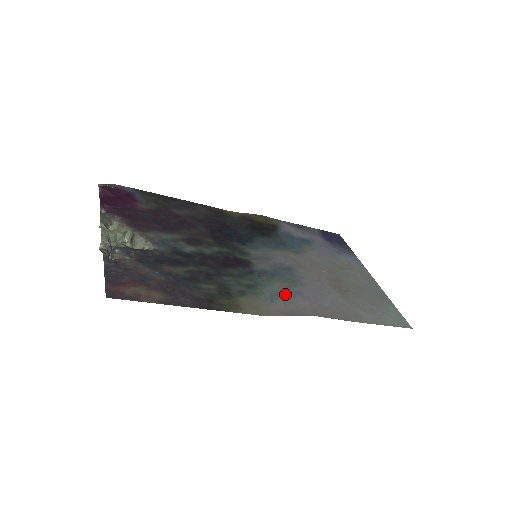
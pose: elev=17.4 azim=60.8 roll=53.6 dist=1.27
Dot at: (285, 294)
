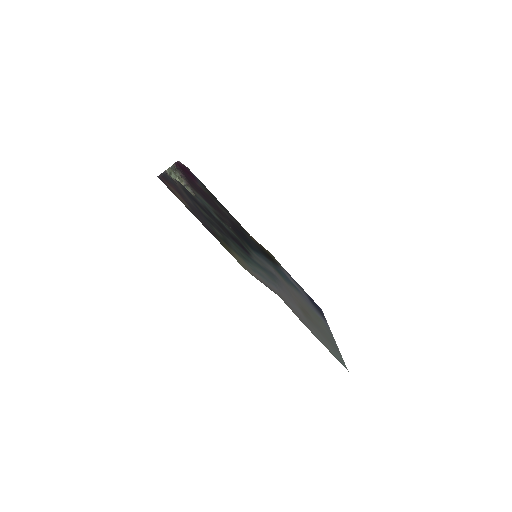
Dot at: (265, 277)
